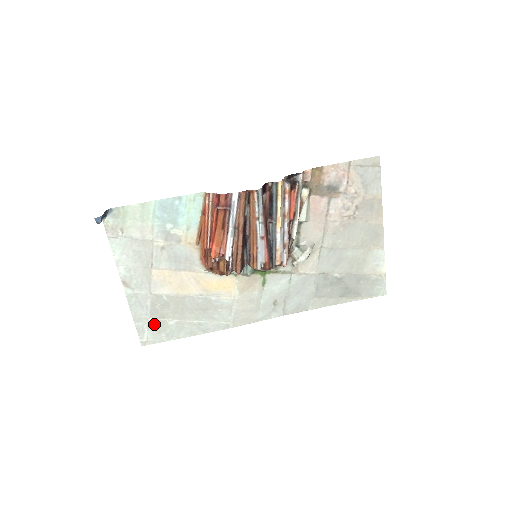
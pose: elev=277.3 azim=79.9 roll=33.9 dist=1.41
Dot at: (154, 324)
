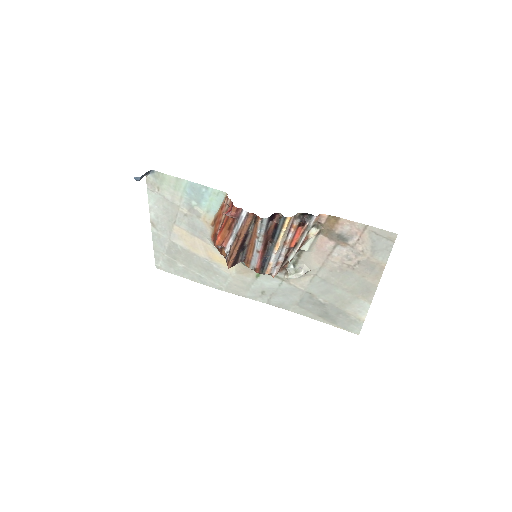
Dot at: (167, 259)
